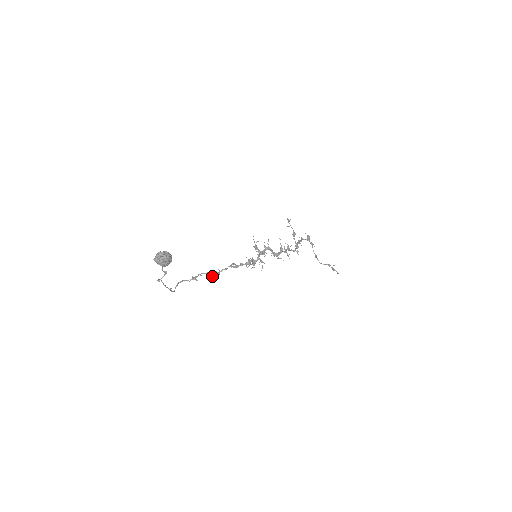
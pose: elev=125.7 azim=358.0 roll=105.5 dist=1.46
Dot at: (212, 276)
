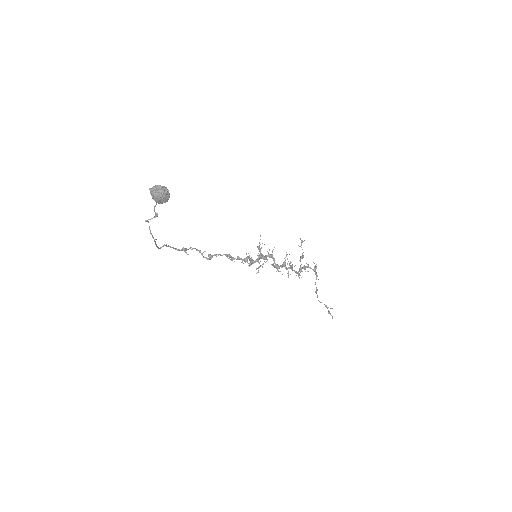
Dot at: (203, 257)
